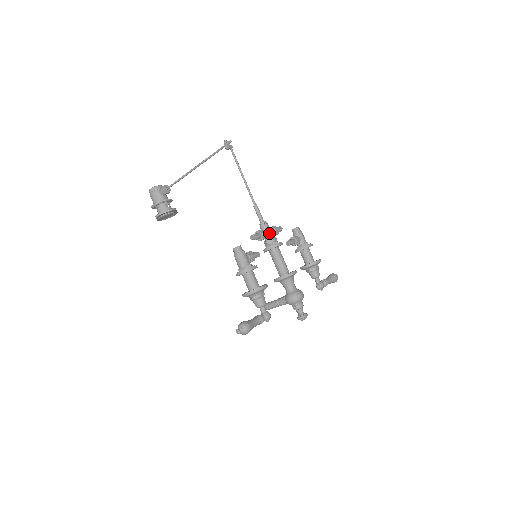
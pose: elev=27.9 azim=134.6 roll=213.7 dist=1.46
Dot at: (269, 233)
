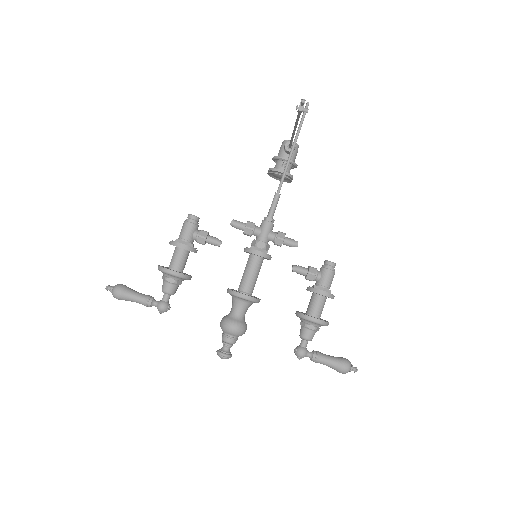
Dot at: (261, 233)
